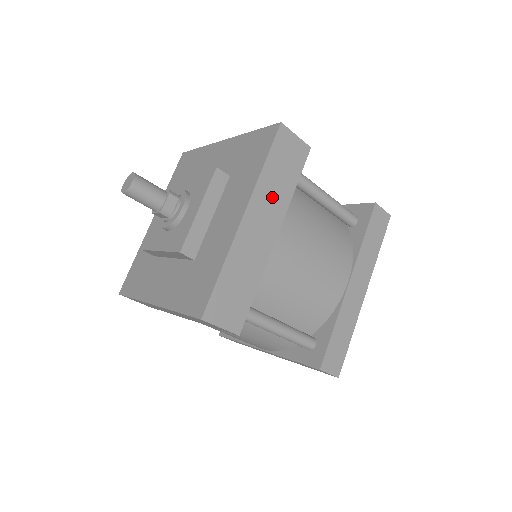
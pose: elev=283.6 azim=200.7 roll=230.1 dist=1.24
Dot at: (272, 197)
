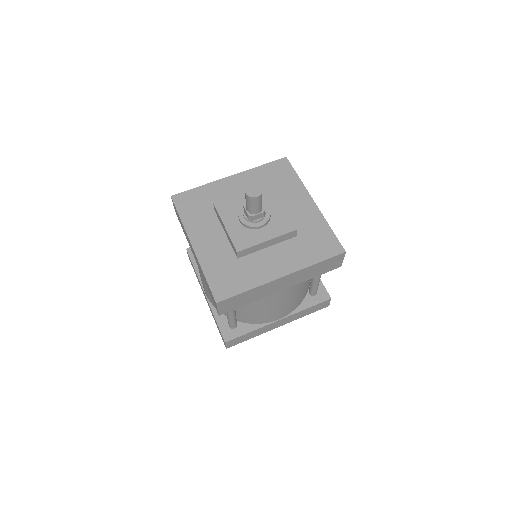
Dot at: (302, 276)
